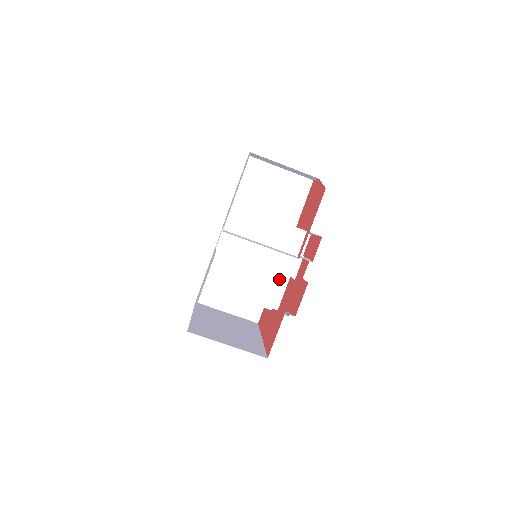
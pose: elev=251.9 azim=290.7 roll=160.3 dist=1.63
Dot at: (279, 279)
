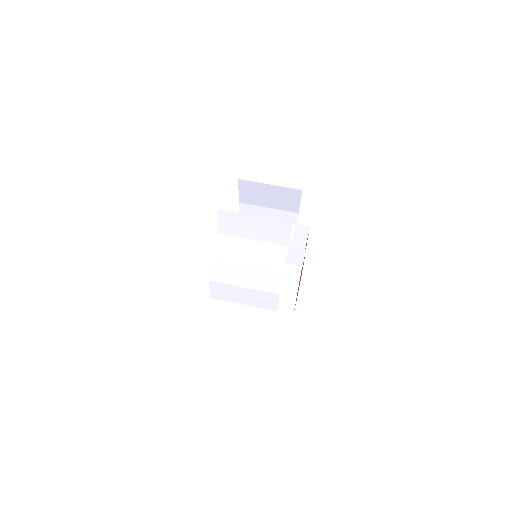
Dot at: (279, 249)
